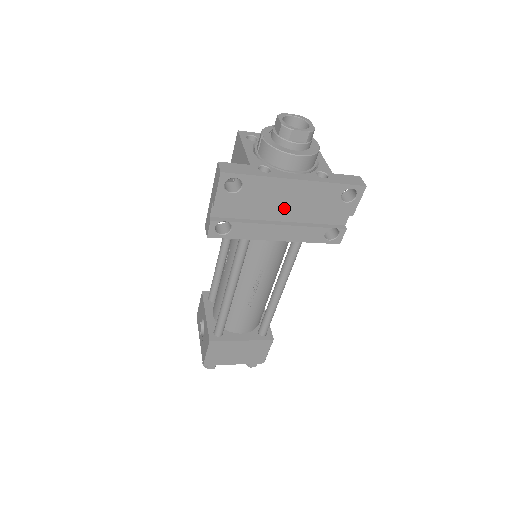
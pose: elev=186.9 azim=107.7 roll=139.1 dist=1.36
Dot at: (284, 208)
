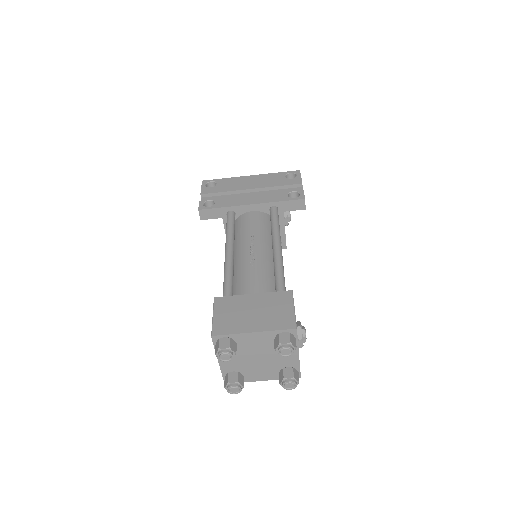
Dot at: (248, 188)
